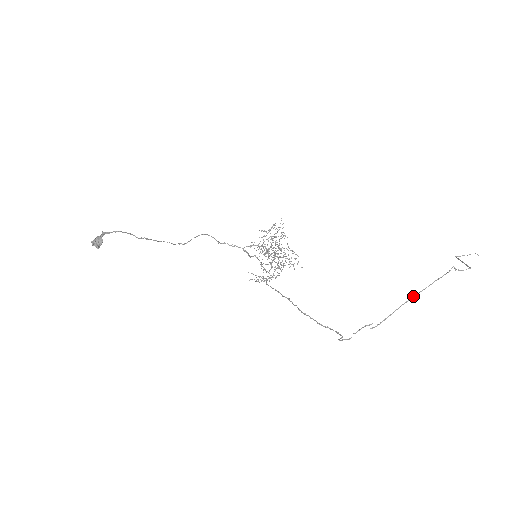
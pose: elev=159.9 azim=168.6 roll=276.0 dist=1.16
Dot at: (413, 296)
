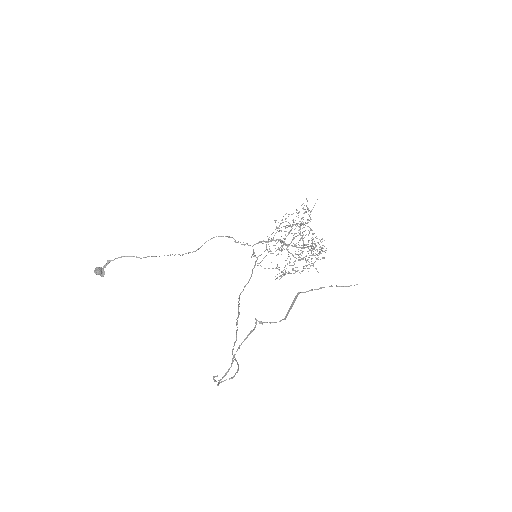
Dot at: (236, 351)
